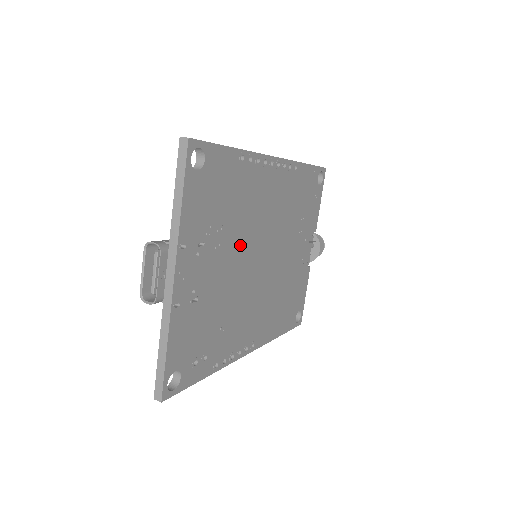
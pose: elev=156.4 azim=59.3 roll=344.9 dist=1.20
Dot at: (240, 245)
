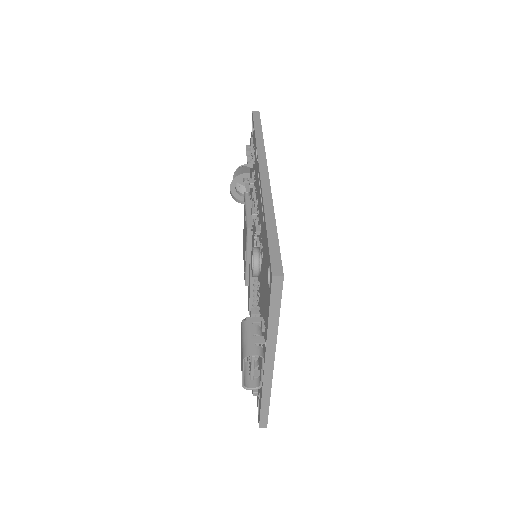
Dot at: occluded
